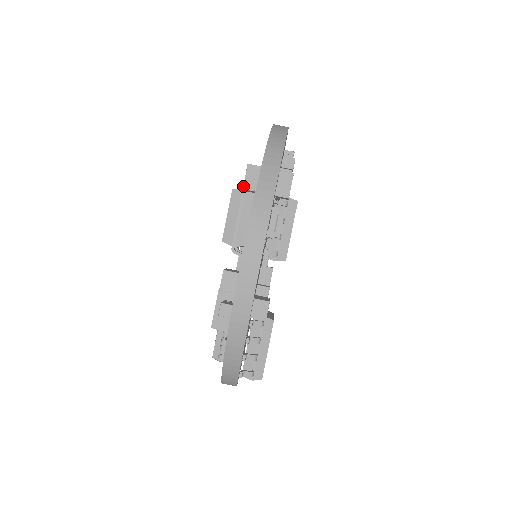
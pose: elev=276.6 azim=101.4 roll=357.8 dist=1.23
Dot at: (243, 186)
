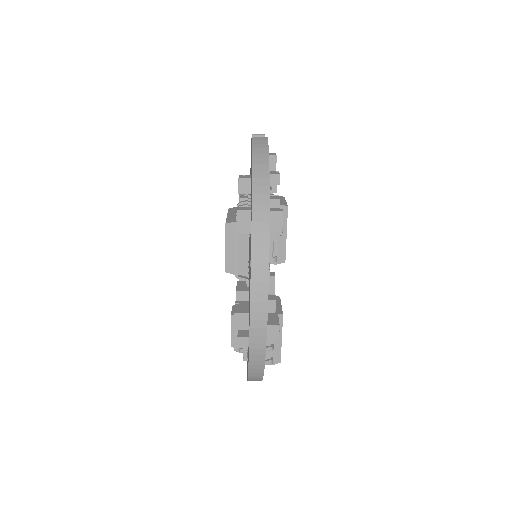
Dot at: (237, 231)
